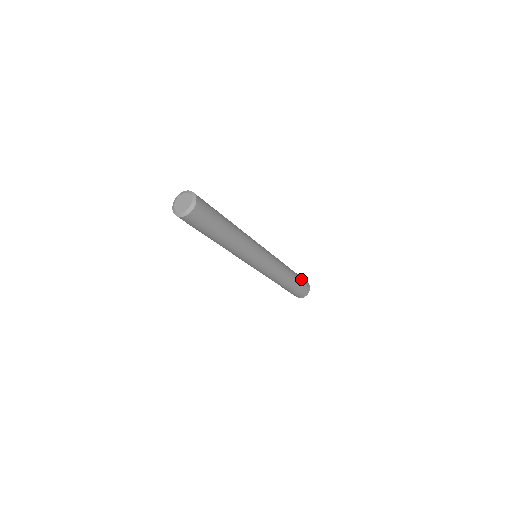
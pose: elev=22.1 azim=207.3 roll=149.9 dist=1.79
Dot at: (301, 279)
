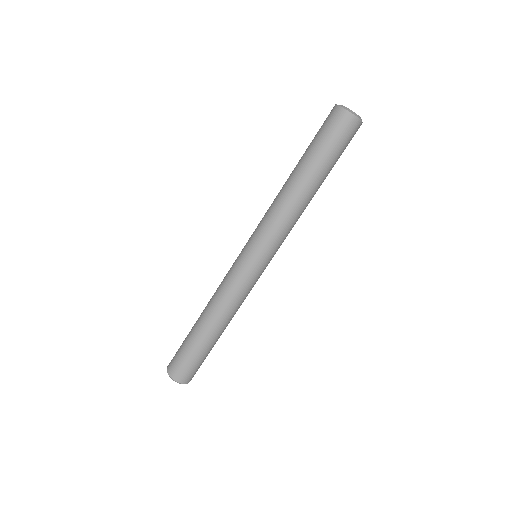
Dot at: (204, 358)
